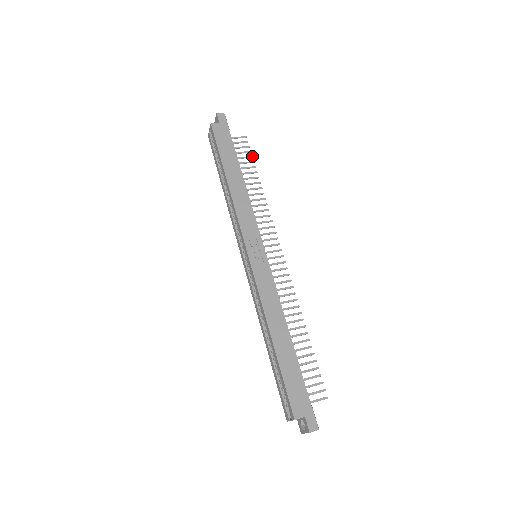
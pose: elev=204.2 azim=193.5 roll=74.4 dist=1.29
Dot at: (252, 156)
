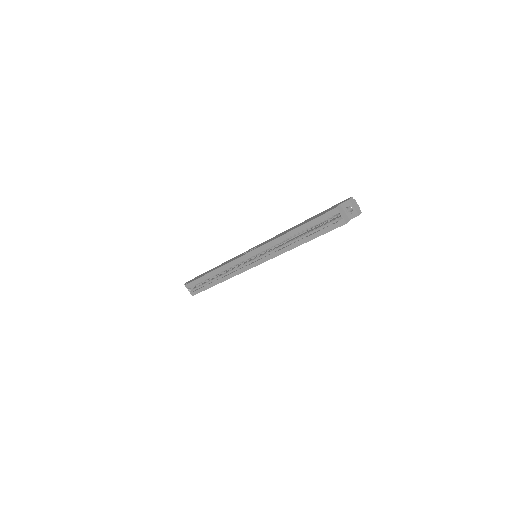
Dot at: occluded
